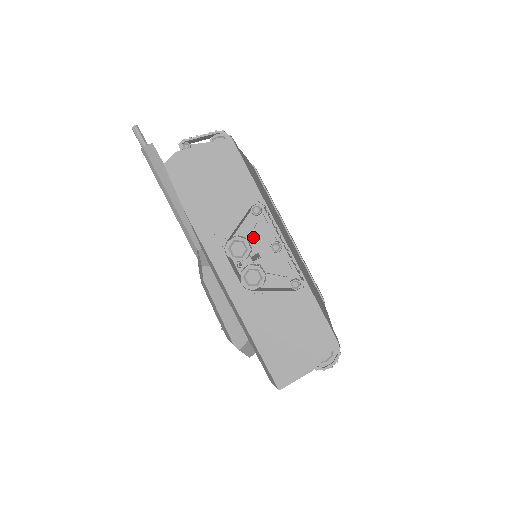
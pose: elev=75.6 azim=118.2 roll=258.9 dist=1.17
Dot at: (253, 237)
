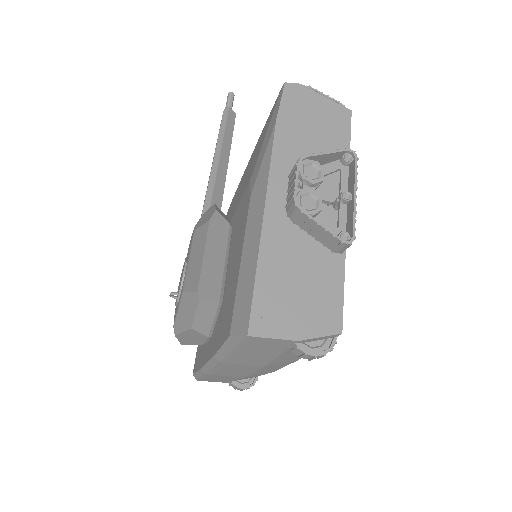
Dot at: (321, 184)
